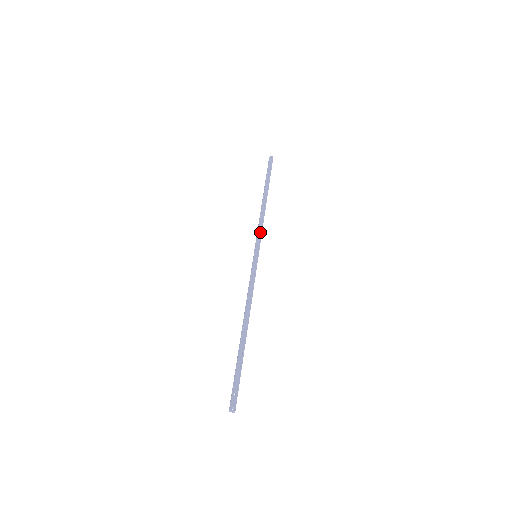
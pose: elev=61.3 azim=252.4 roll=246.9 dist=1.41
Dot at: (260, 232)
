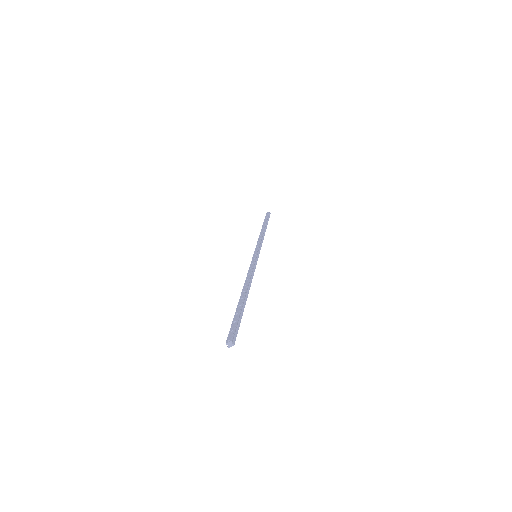
Dot at: (258, 244)
